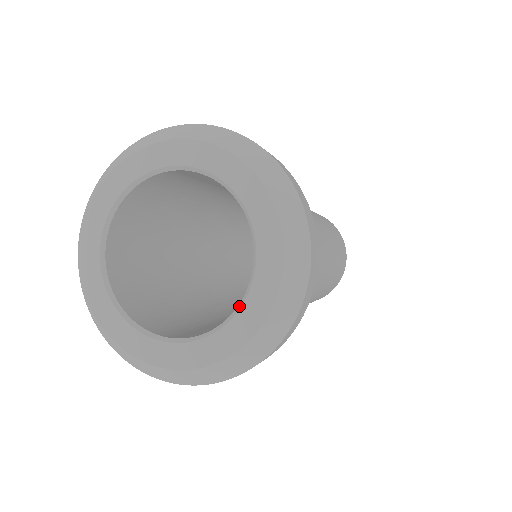
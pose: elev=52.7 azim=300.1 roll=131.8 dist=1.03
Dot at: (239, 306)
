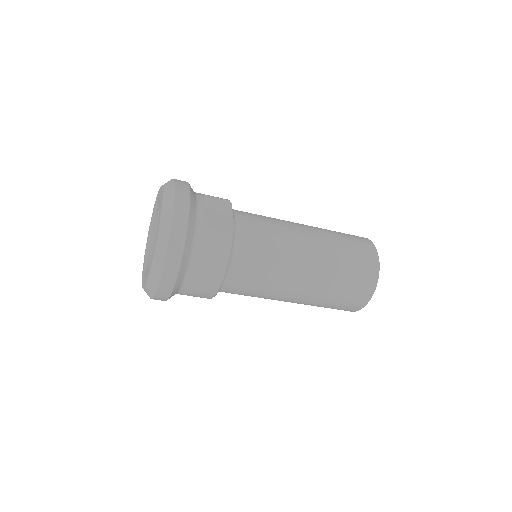
Dot at: occluded
